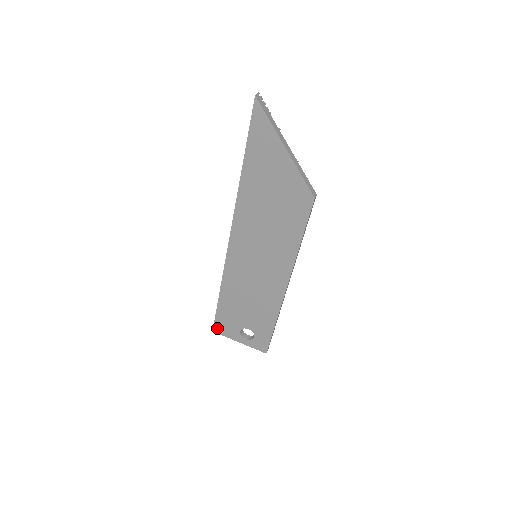
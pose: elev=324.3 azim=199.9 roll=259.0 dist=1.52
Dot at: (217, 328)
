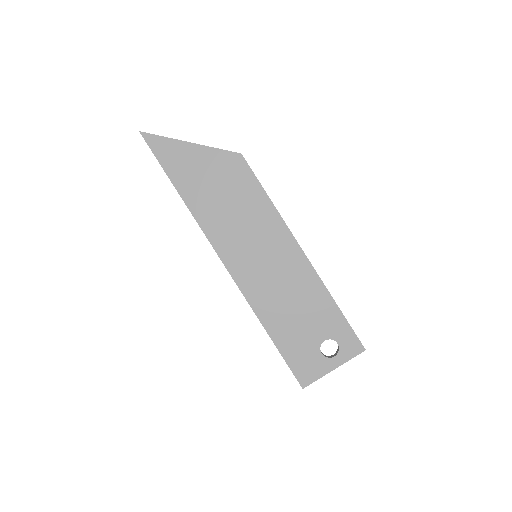
Dot at: (302, 379)
